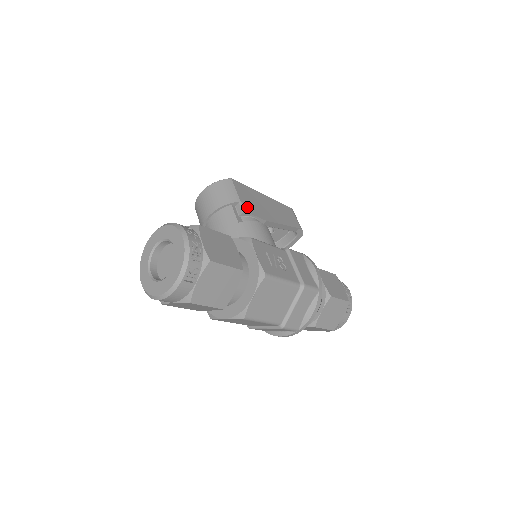
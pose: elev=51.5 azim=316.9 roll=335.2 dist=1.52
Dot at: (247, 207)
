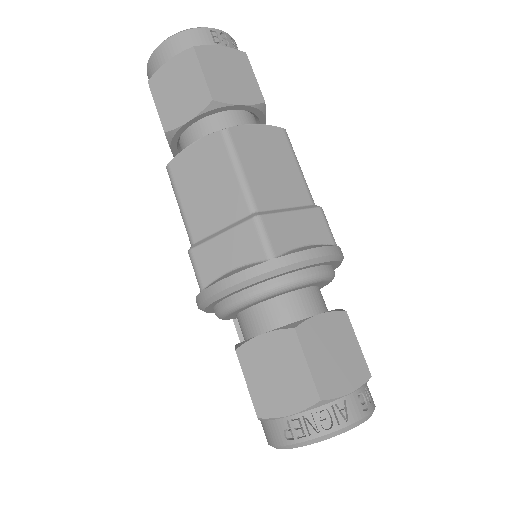
Dot at: occluded
